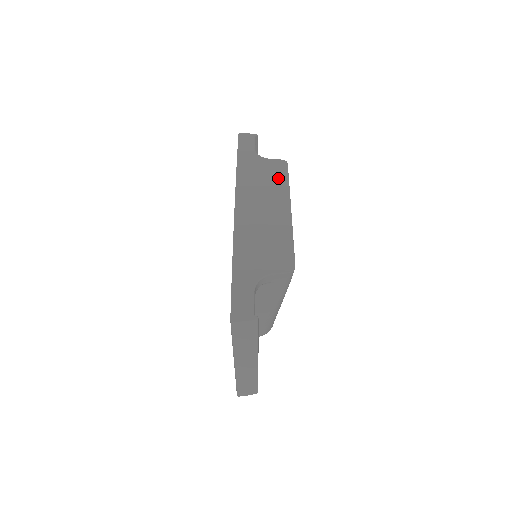
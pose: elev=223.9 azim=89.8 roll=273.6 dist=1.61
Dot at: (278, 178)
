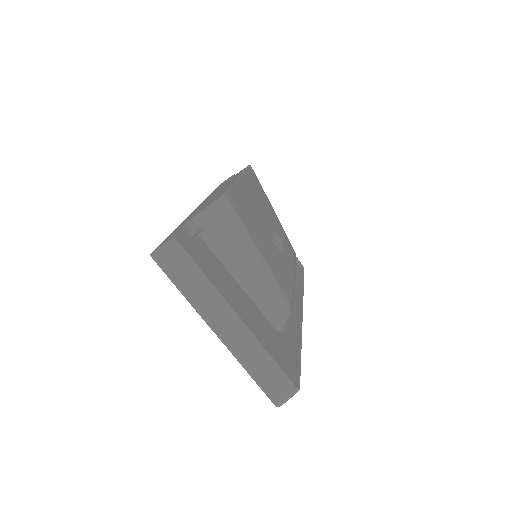
Dot at: (238, 174)
